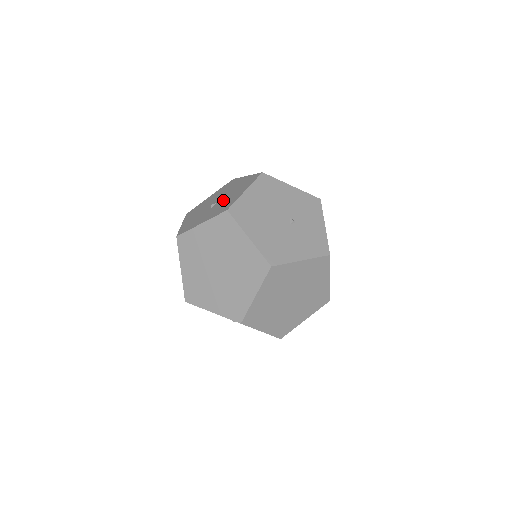
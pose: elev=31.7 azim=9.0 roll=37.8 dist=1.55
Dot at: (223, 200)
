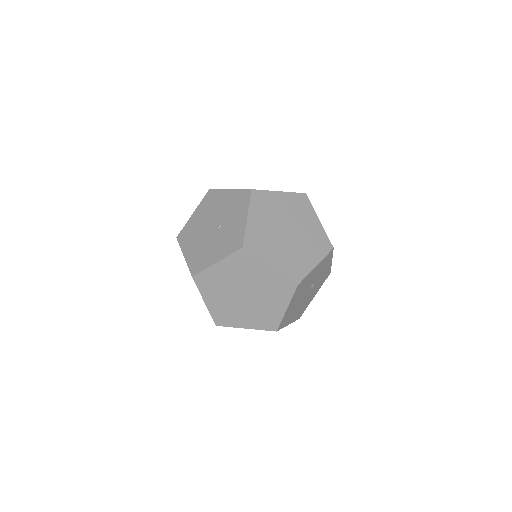
Dot at: occluded
